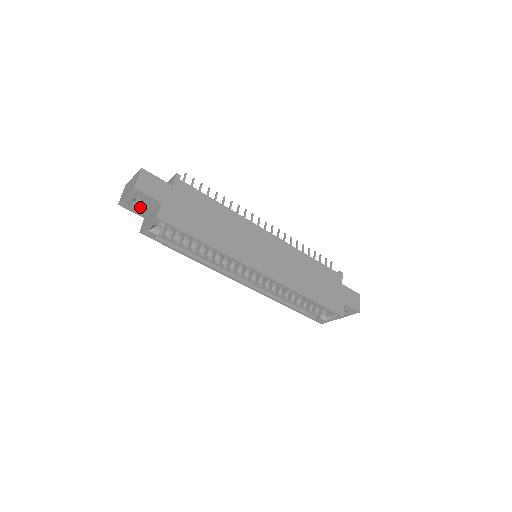
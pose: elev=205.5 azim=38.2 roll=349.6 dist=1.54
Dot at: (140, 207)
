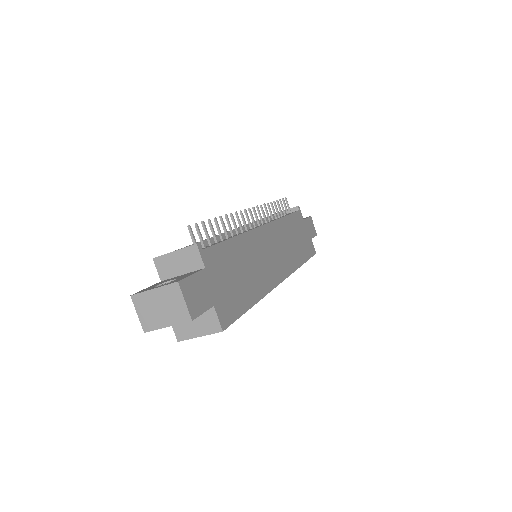
Dot at: occluded
